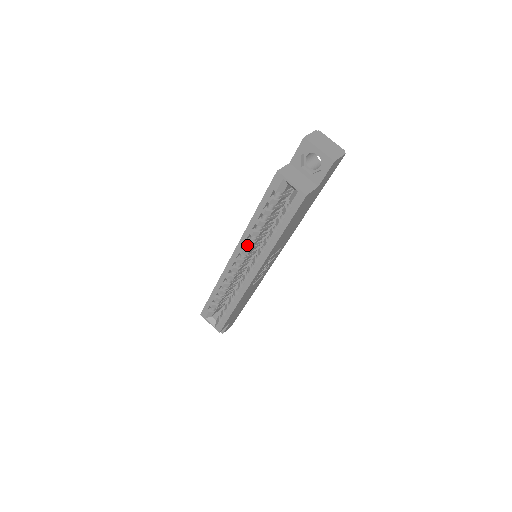
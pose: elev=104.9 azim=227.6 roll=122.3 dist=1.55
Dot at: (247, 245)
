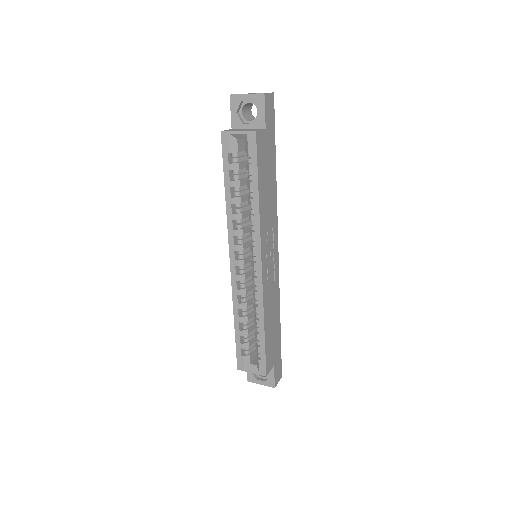
Dot at: (237, 238)
